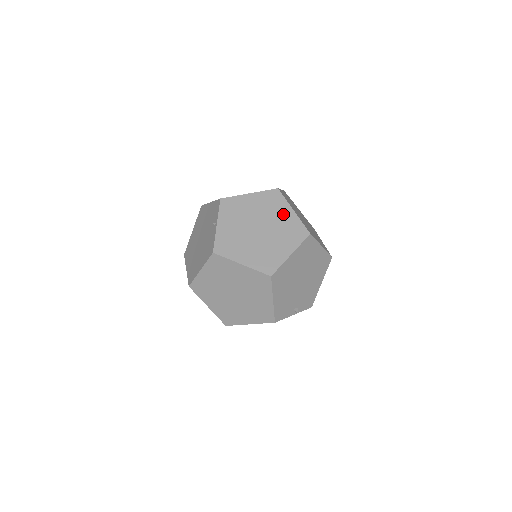
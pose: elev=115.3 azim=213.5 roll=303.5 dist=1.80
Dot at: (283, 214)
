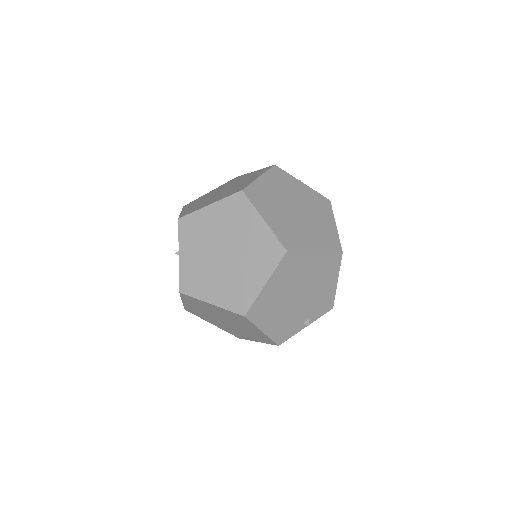
Dot at: (251, 228)
